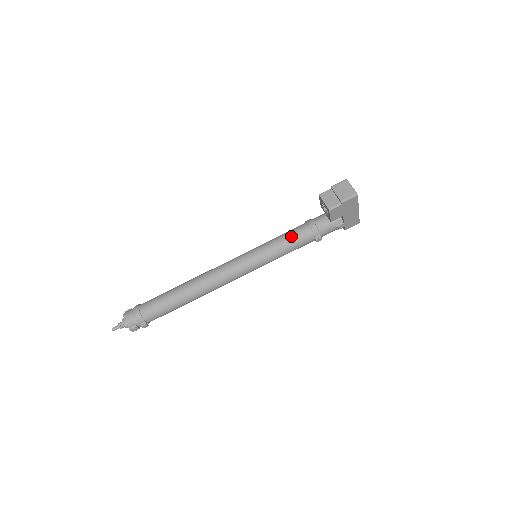
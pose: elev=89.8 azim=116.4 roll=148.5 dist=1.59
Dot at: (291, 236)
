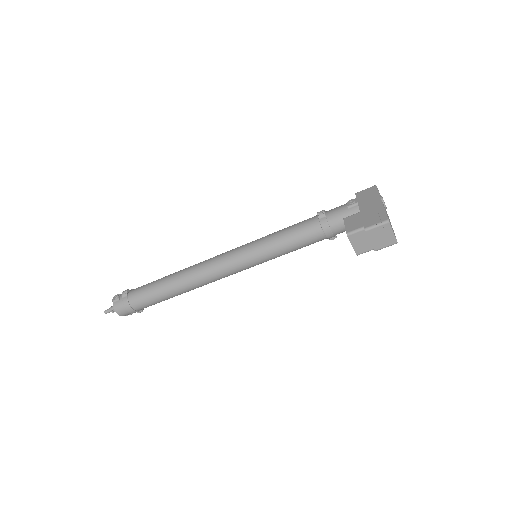
Dot at: (300, 244)
